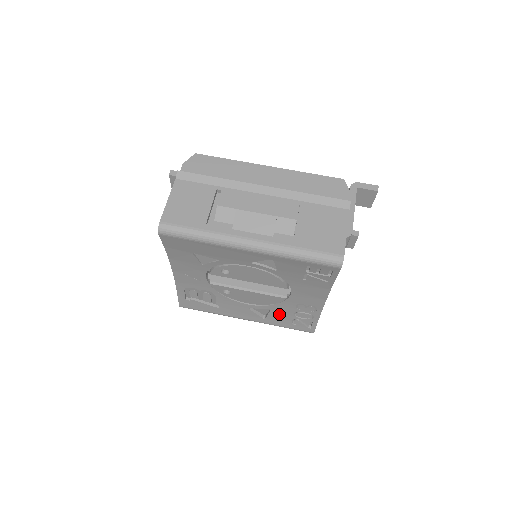
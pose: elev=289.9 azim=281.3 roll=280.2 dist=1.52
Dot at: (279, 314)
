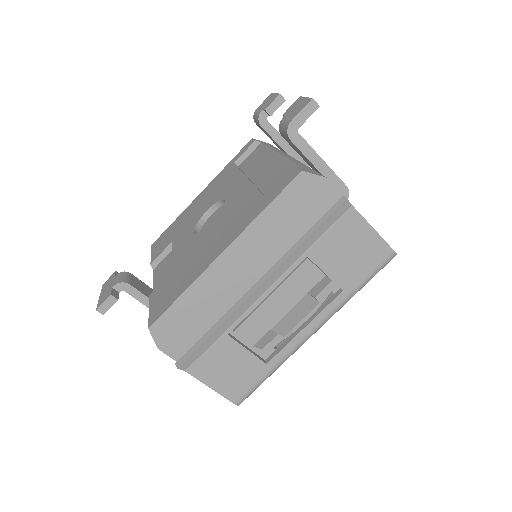
Dot at: occluded
